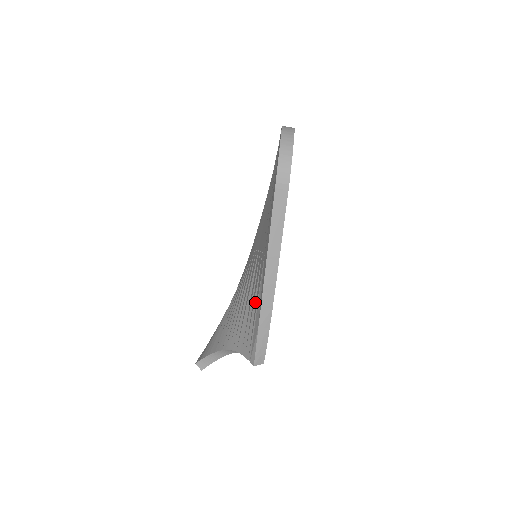
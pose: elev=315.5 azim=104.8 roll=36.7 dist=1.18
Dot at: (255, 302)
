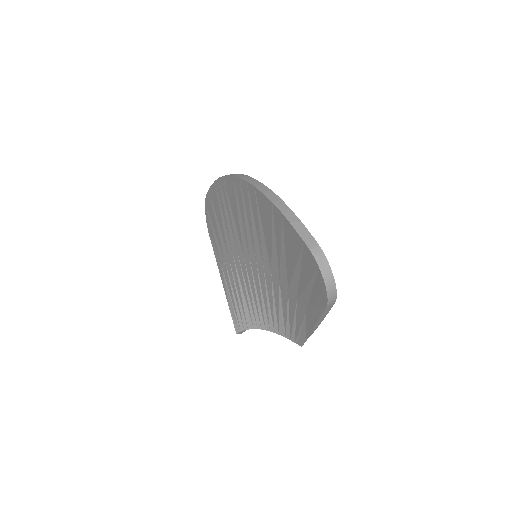
Dot at: (295, 322)
